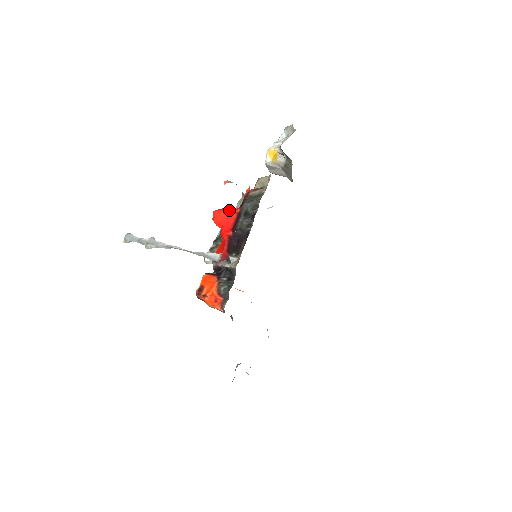
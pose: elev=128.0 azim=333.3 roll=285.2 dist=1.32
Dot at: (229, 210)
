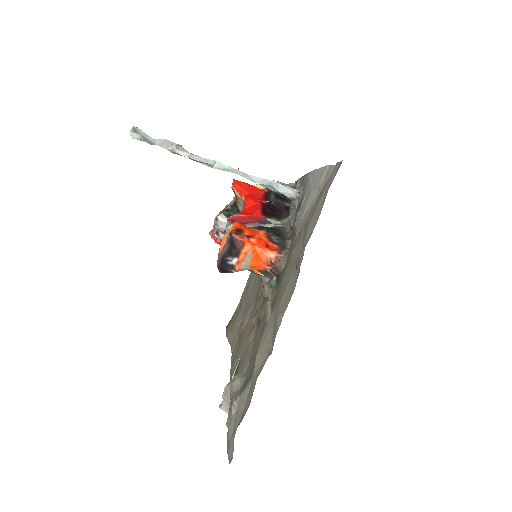
Dot at: (254, 186)
